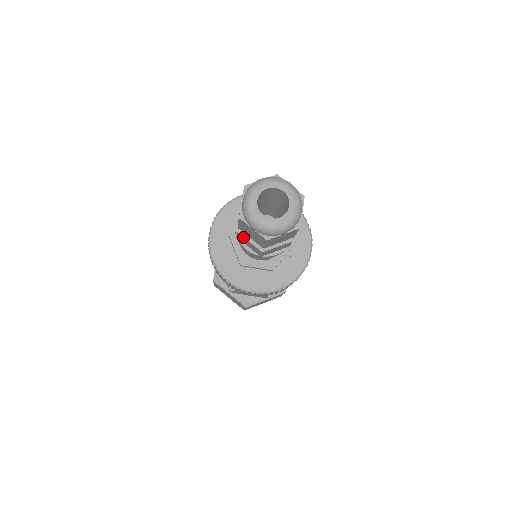
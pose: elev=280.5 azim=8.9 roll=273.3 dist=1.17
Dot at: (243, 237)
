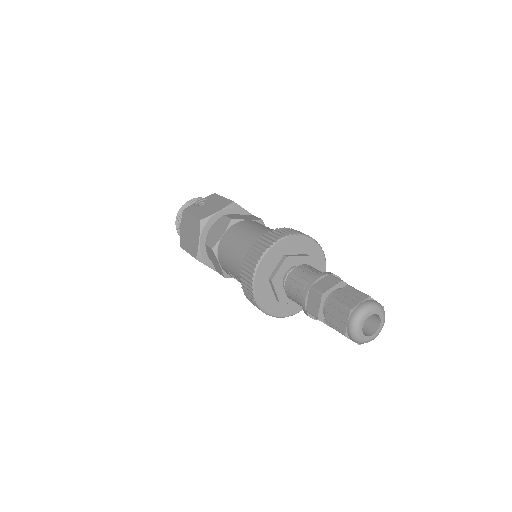
Dot at: (320, 300)
